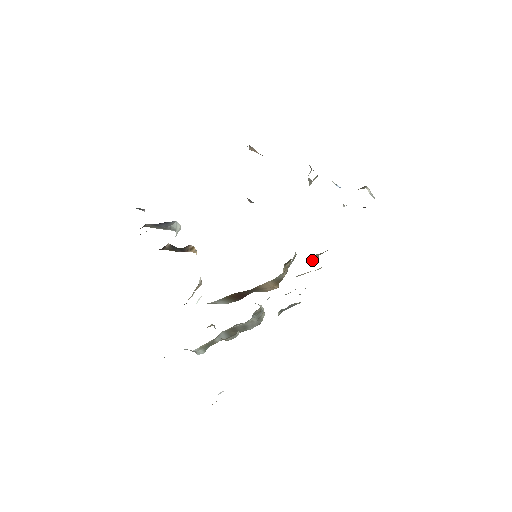
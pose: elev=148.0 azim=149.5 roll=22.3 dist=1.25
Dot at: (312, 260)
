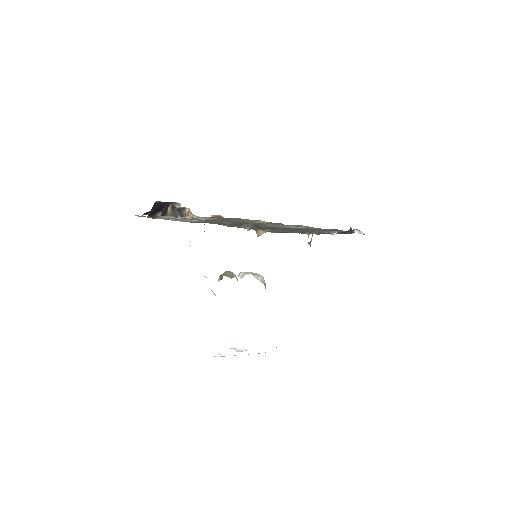
Dot at: occluded
